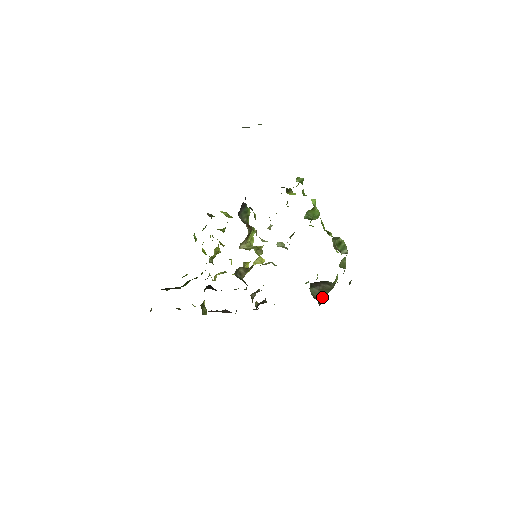
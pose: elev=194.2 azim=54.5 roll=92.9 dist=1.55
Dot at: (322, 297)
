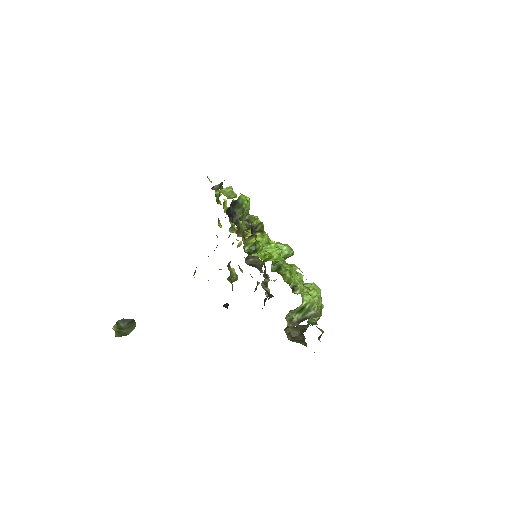
Dot at: (306, 326)
